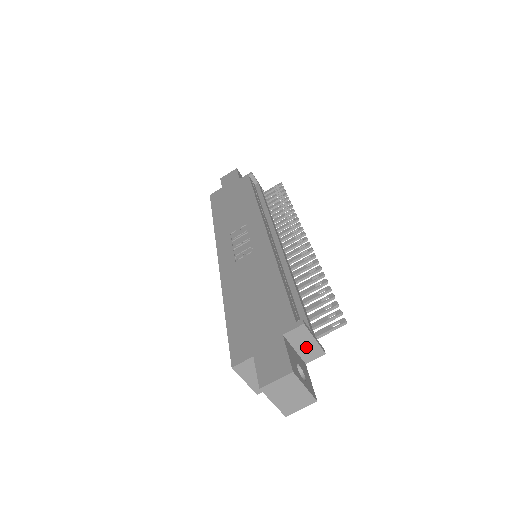
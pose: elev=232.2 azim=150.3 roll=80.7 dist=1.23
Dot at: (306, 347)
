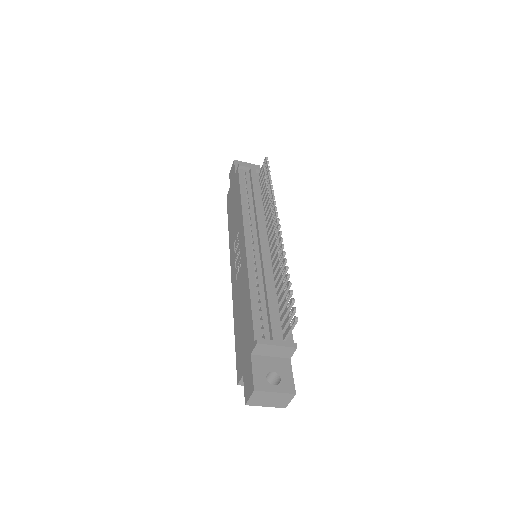
Dot at: (277, 352)
